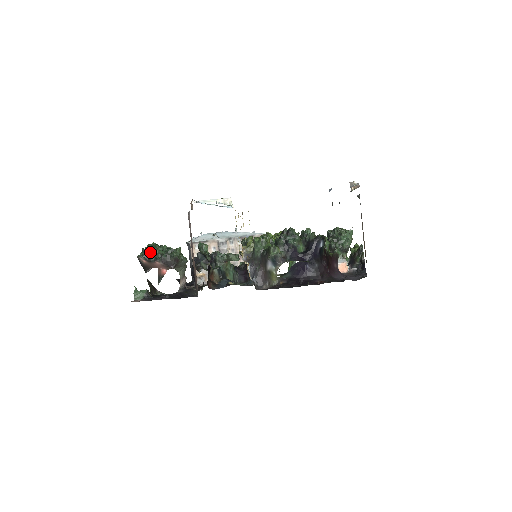
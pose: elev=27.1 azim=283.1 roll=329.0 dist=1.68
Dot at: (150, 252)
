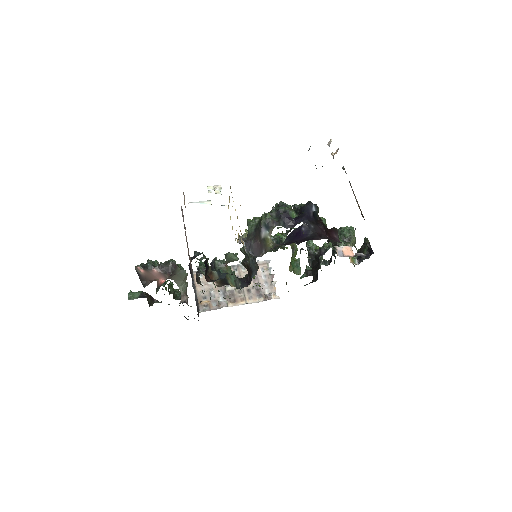
Dot at: (147, 260)
